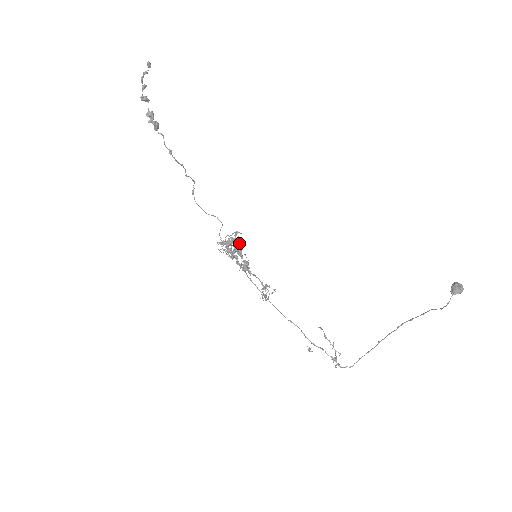
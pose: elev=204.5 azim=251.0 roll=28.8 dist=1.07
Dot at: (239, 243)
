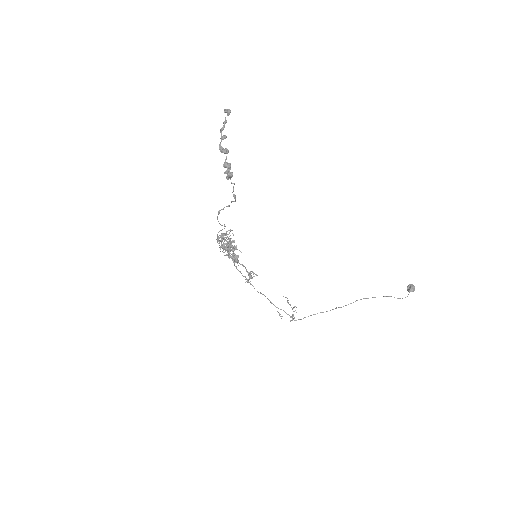
Dot at: occluded
